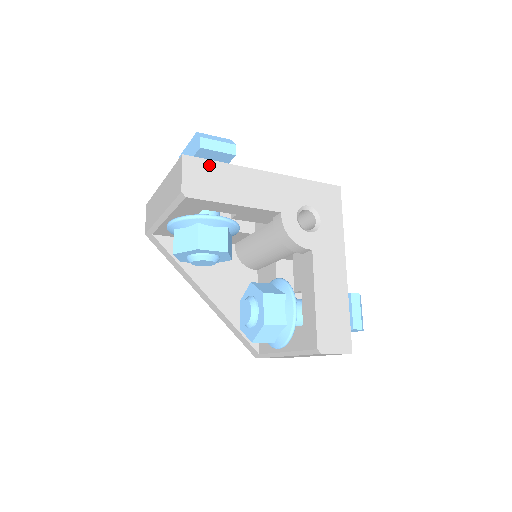
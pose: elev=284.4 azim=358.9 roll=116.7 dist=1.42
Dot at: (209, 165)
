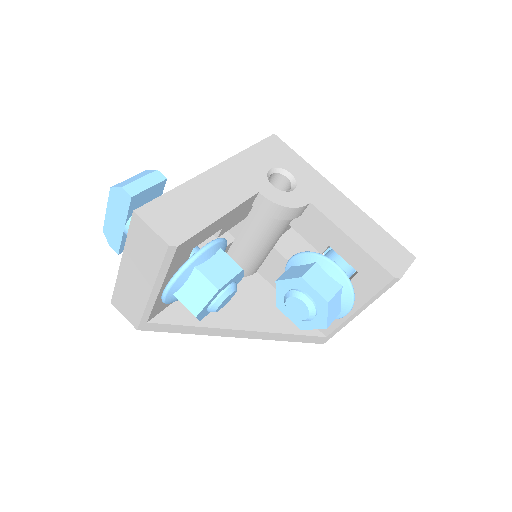
Dot at: (165, 201)
